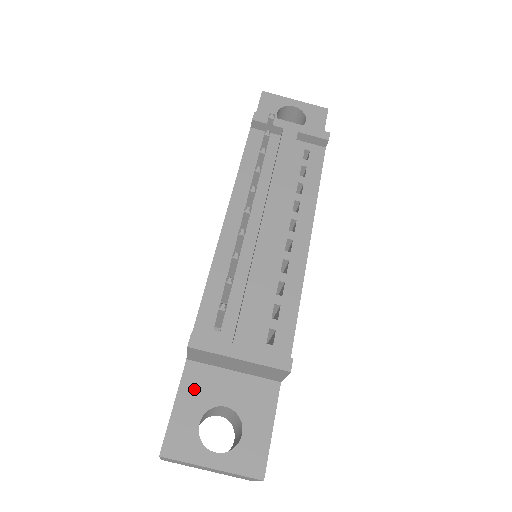
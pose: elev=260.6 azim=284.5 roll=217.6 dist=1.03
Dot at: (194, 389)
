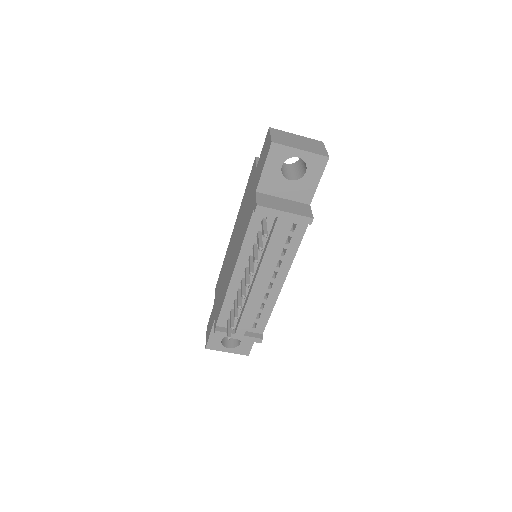
Dot at: occluded
